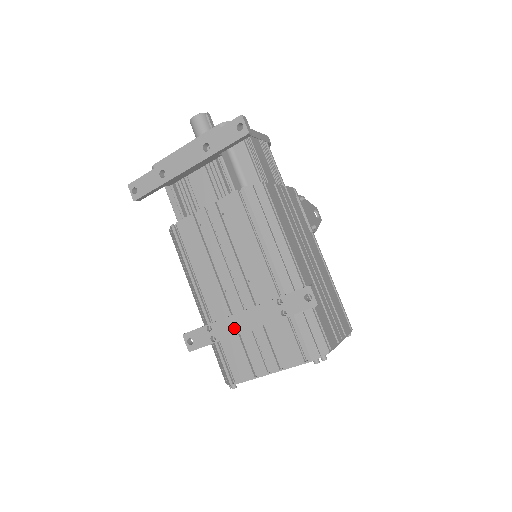
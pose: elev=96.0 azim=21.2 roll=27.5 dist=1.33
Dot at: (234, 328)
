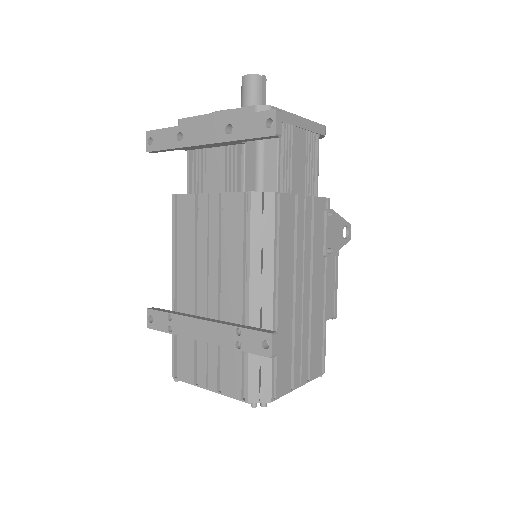
Dot at: (190, 331)
